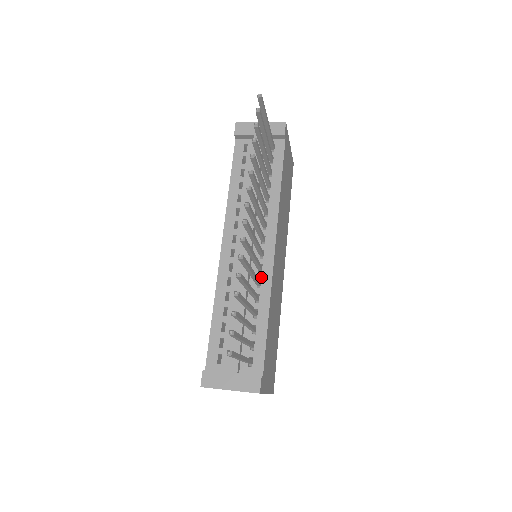
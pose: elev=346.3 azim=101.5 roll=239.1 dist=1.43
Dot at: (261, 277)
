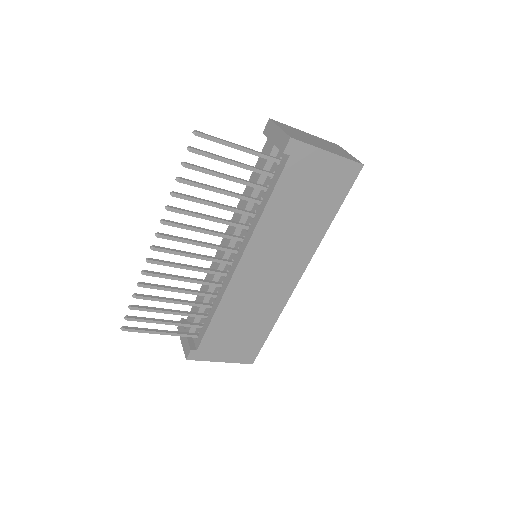
Dot at: (224, 281)
